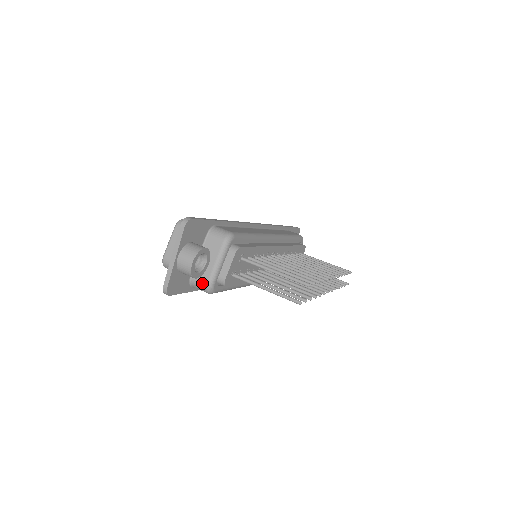
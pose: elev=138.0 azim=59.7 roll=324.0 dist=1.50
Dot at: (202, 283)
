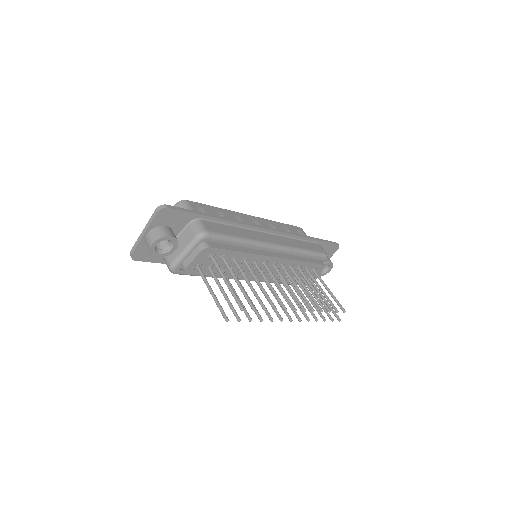
Dot at: (168, 262)
